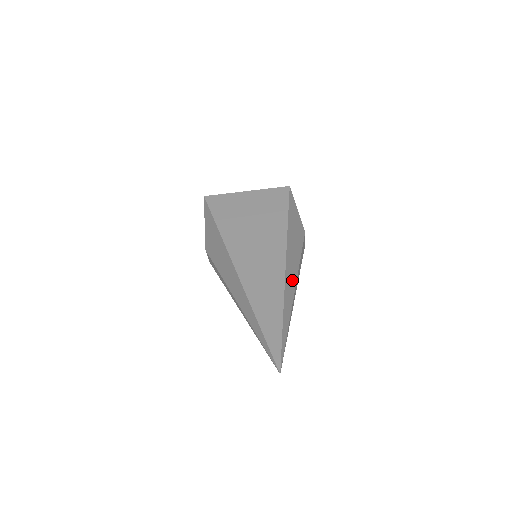
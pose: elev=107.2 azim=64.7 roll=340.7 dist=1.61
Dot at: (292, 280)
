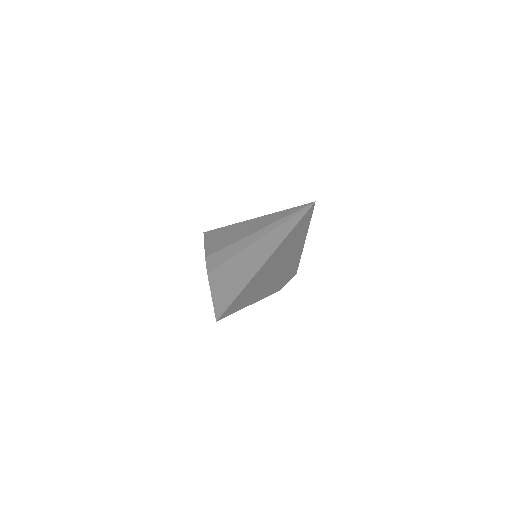
Dot at: occluded
